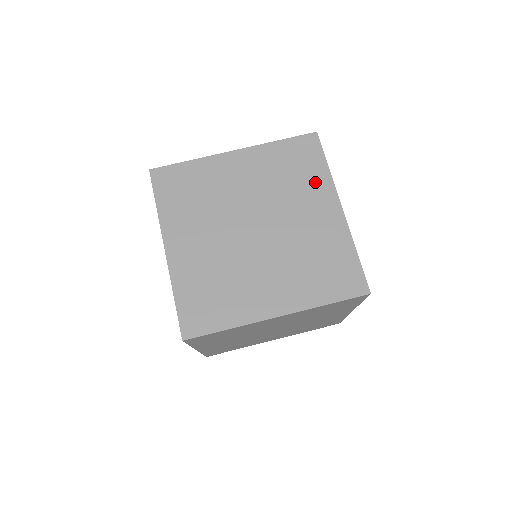
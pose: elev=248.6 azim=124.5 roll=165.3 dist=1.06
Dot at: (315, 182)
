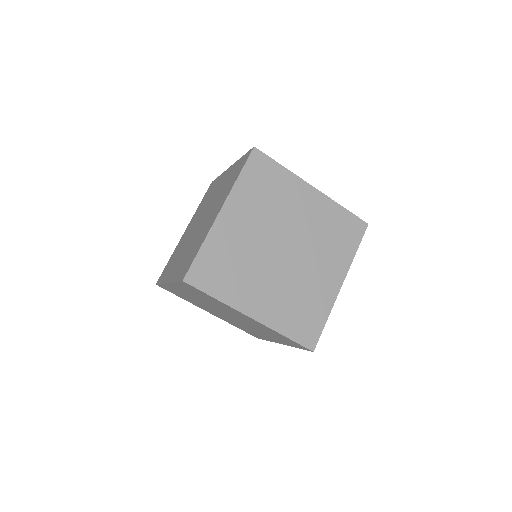
Dot at: (221, 305)
